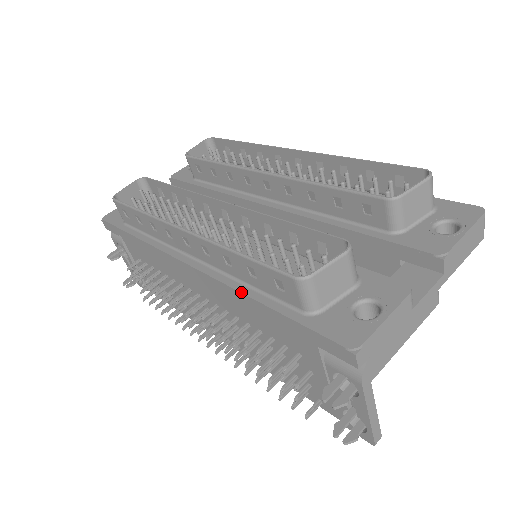
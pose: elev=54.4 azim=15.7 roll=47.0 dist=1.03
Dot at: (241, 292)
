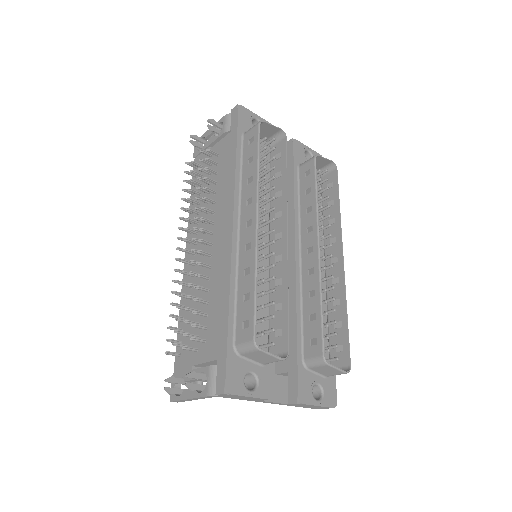
Dot at: (230, 290)
